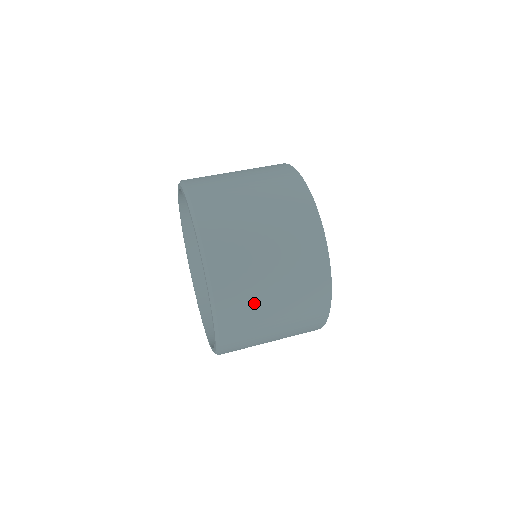
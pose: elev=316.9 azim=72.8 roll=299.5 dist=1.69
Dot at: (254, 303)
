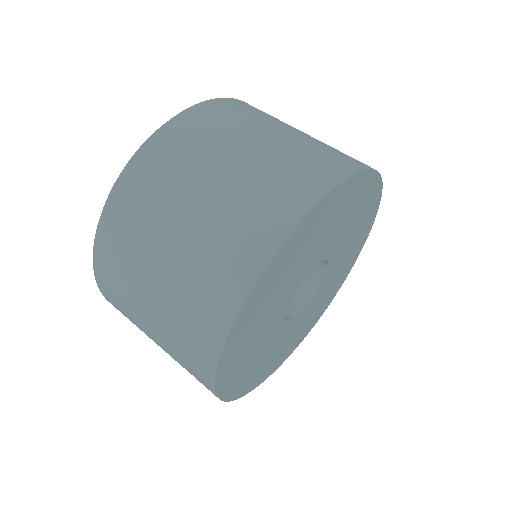
Dot at: (147, 227)
